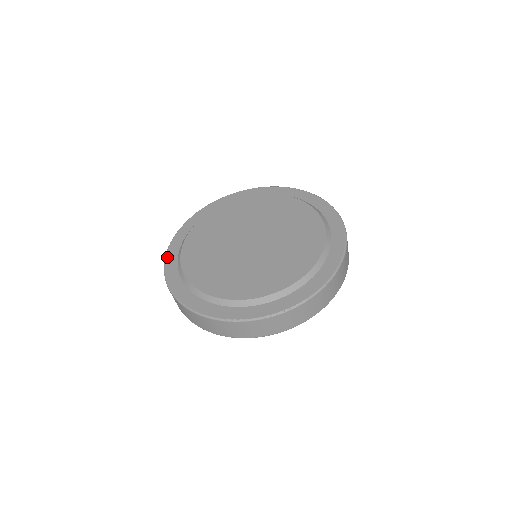
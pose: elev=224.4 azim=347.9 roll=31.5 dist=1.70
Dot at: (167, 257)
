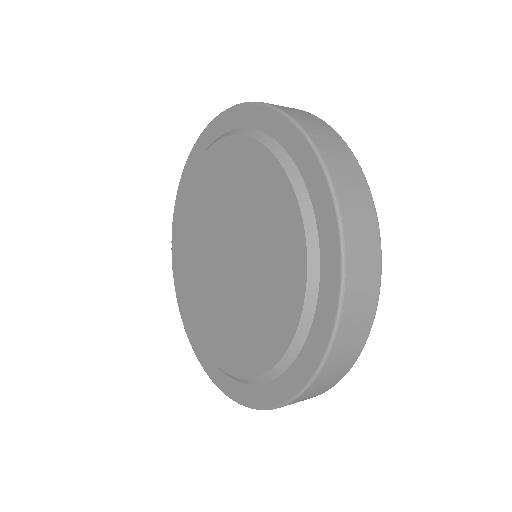
Dot at: (189, 158)
